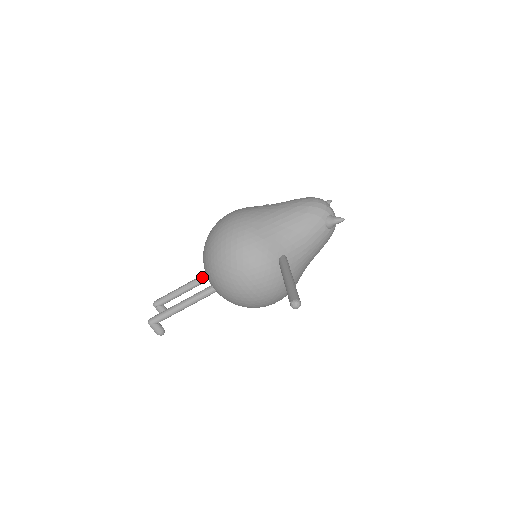
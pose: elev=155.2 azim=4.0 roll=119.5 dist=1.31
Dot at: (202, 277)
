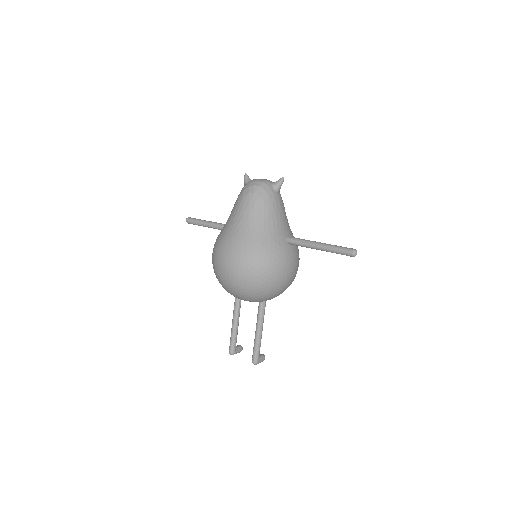
Dot at: (237, 306)
